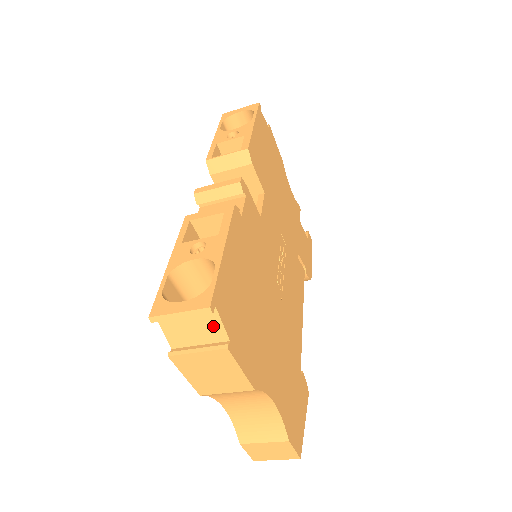
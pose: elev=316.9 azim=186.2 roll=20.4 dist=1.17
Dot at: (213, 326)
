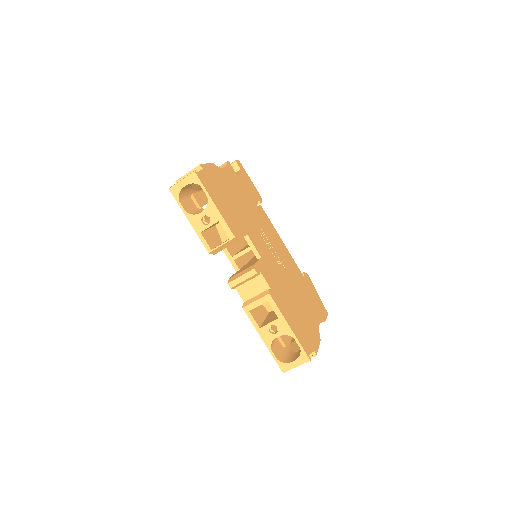
Dot at: occluded
